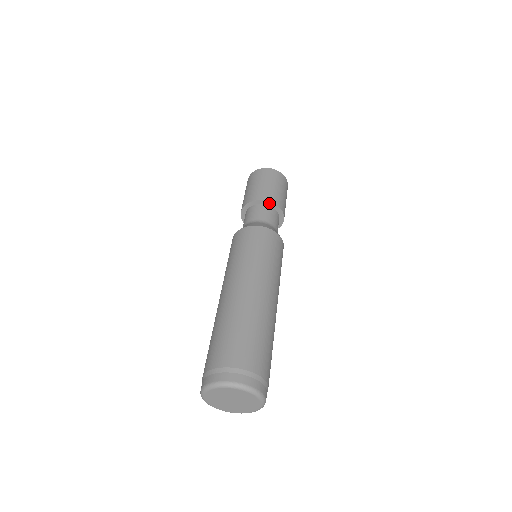
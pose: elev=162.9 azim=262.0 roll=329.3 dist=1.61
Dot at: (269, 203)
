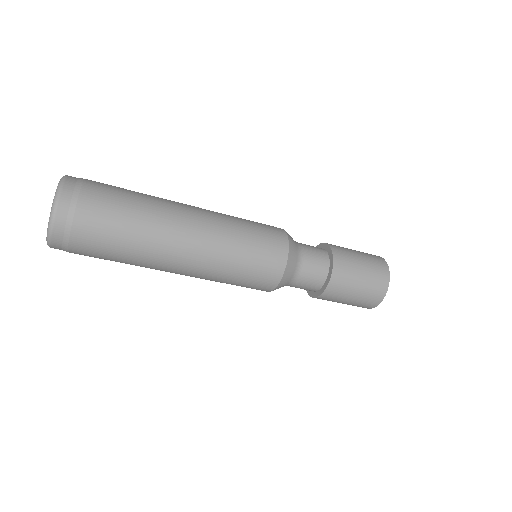
Dot at: (323, 245)
